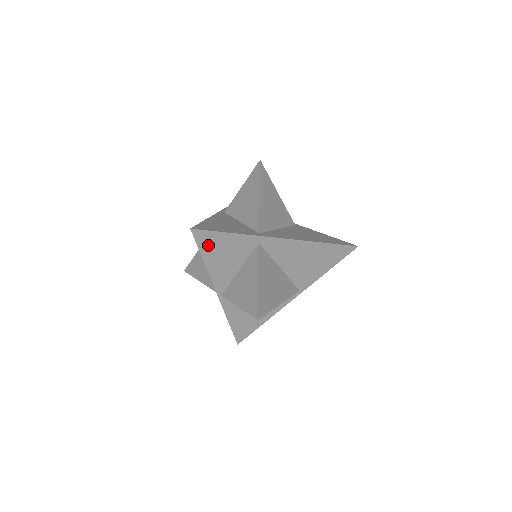
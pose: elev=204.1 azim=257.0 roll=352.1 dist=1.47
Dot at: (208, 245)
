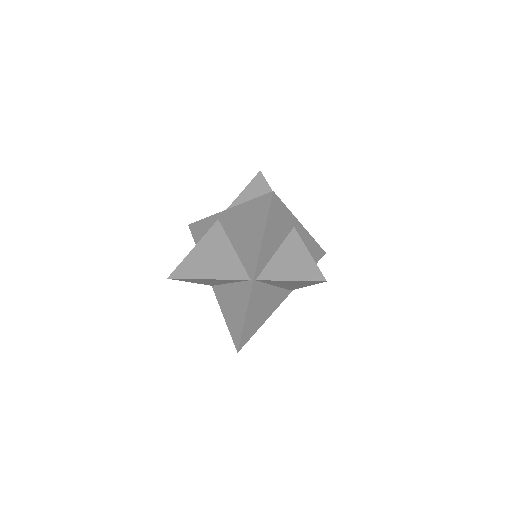
Dot at: (273, 215)
